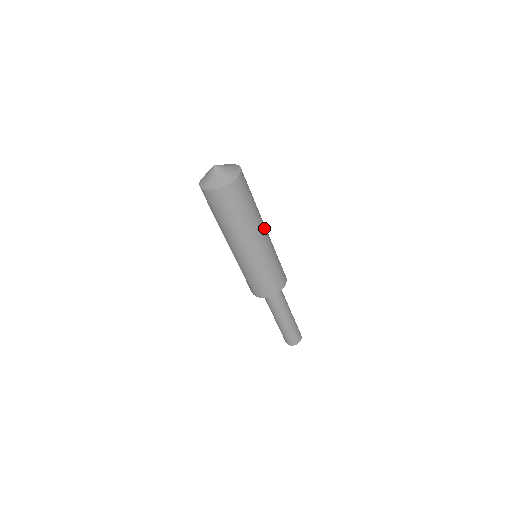
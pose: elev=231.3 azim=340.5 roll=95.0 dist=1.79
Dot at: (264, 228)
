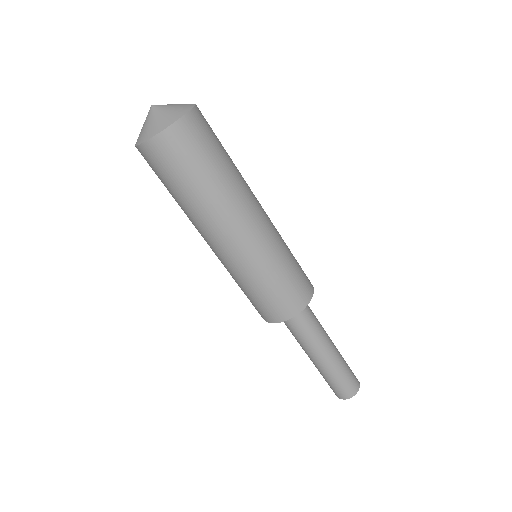
Dot at: (256, 198)
